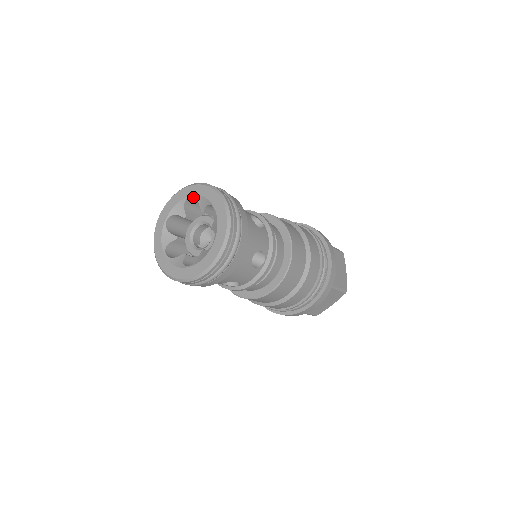
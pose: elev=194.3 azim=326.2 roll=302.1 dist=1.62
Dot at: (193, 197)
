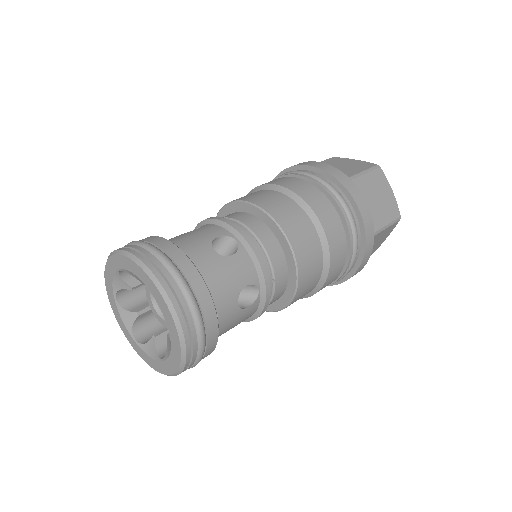
Dot at: (152, 294)
